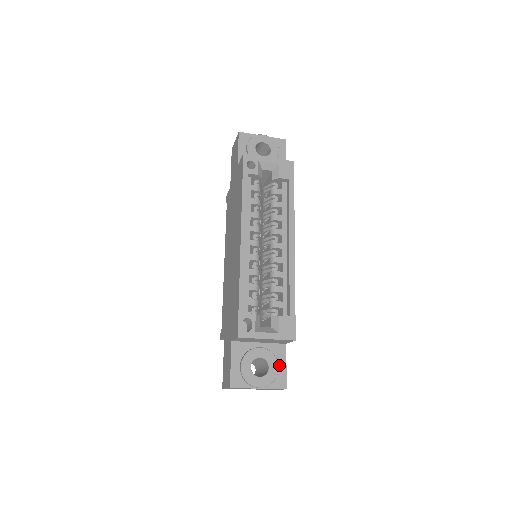
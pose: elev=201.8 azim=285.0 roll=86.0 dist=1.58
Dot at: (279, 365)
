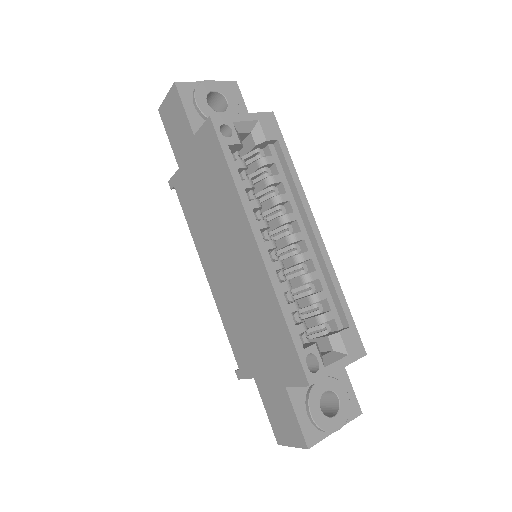
Dot at: (345, 388)
